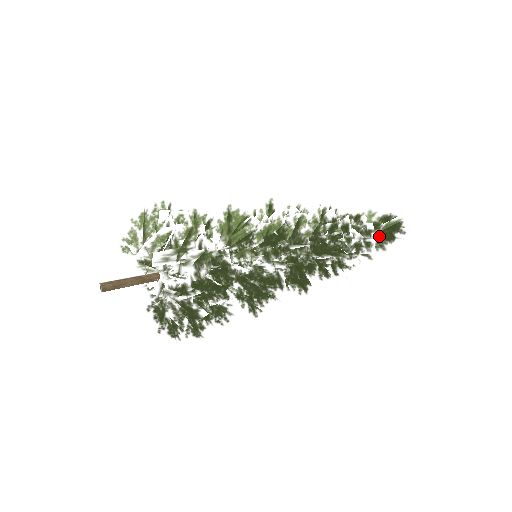
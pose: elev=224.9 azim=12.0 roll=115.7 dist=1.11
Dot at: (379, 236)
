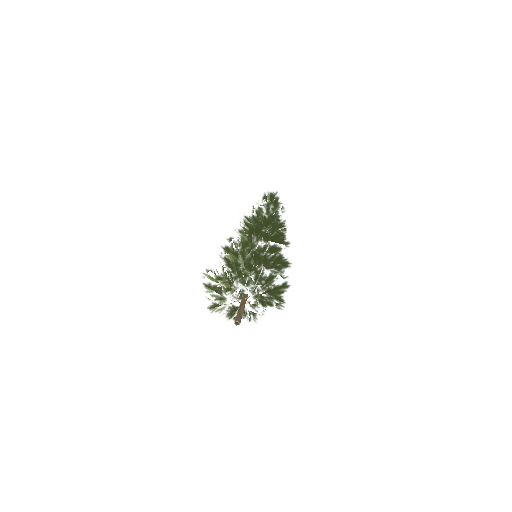
Dot at: (272, 199)
